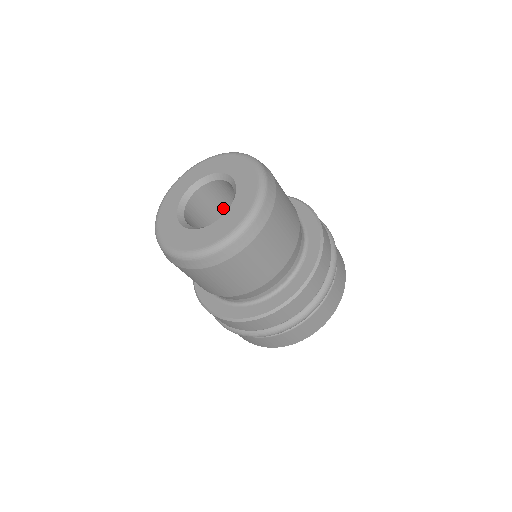
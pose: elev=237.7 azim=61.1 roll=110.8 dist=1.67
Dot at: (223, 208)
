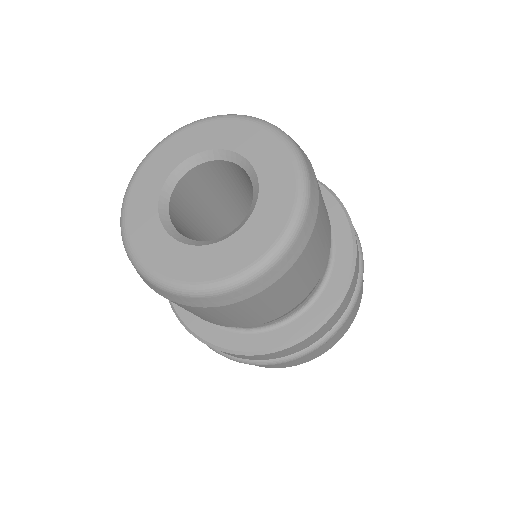
Dot at: (194, 231)
